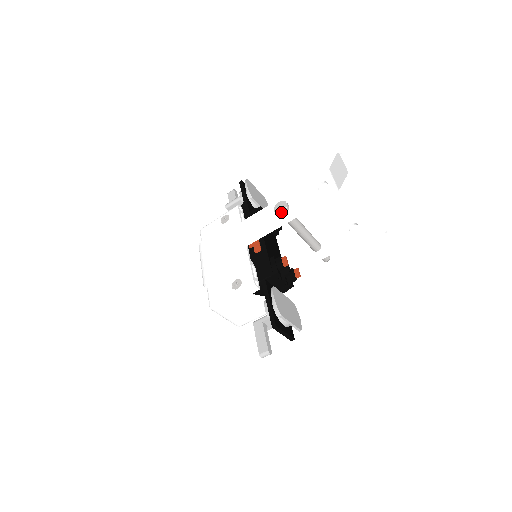
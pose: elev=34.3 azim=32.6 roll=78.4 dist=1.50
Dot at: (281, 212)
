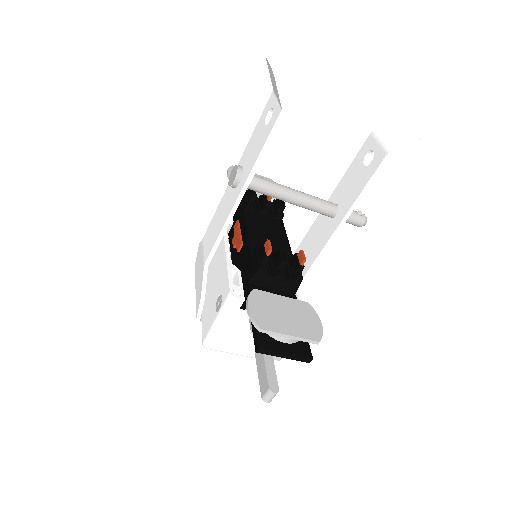
Dot at: (233, 181)
